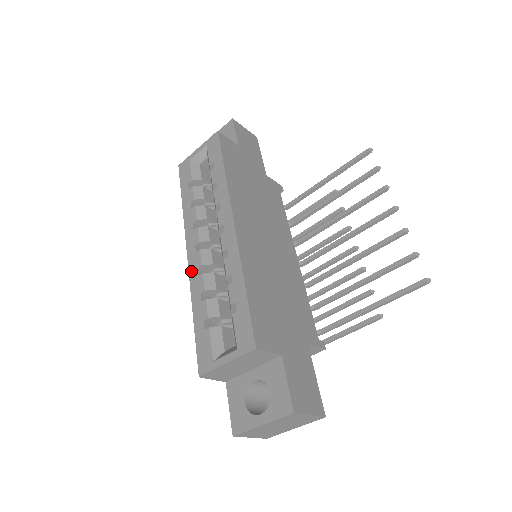
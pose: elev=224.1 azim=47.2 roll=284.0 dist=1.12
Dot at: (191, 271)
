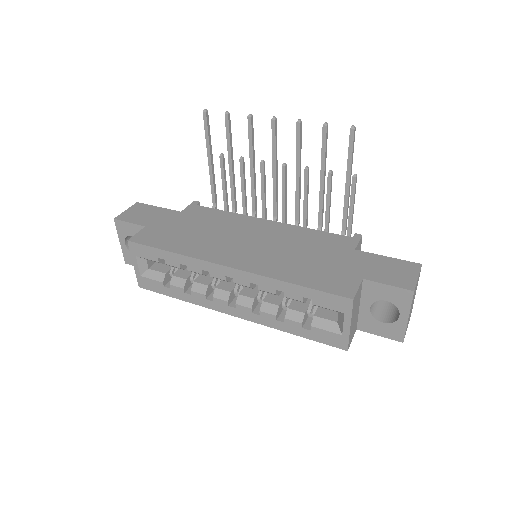
Dot at: (251, 319)
